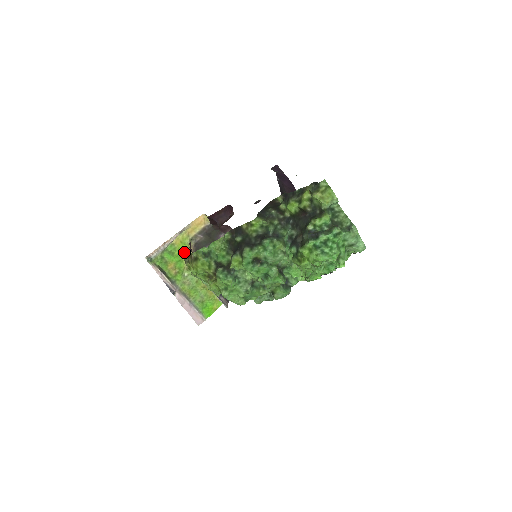
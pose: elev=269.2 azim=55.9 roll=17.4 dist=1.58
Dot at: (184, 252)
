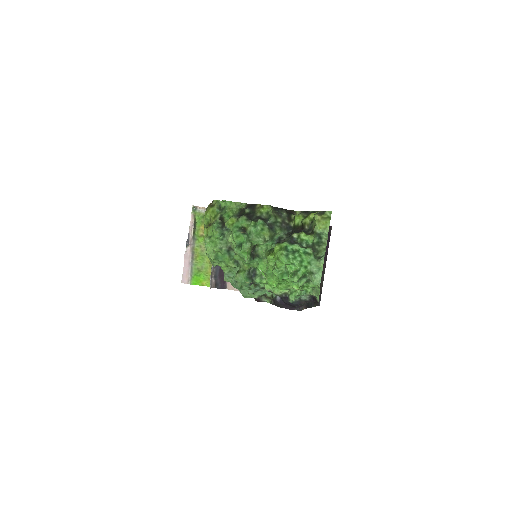
Dot at: occluded
